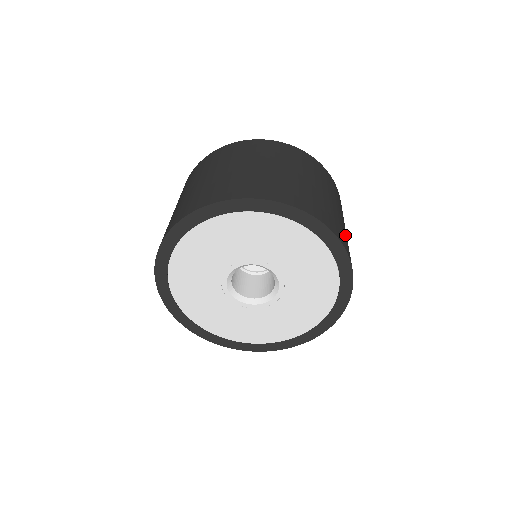
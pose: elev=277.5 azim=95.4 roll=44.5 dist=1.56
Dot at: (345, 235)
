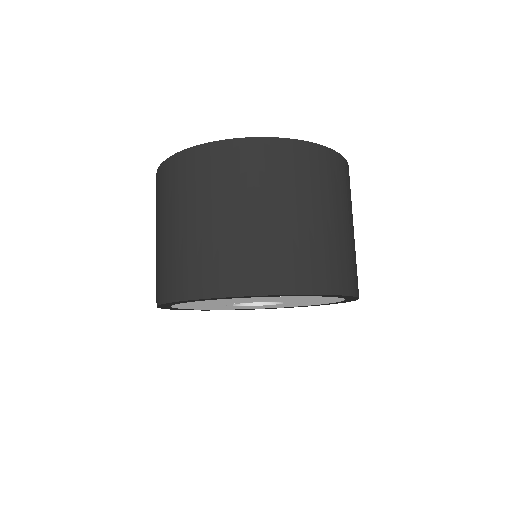
Dot at: (352, 257)
